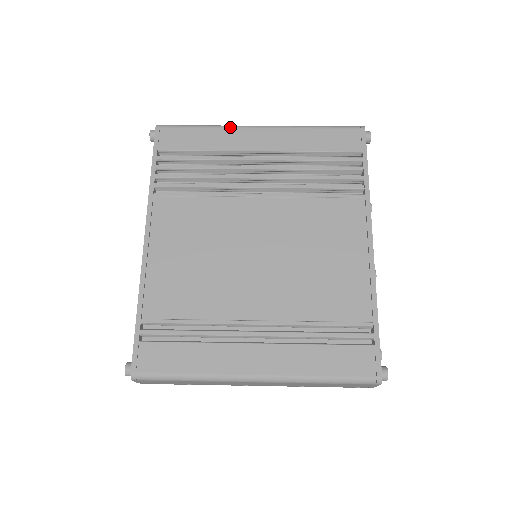
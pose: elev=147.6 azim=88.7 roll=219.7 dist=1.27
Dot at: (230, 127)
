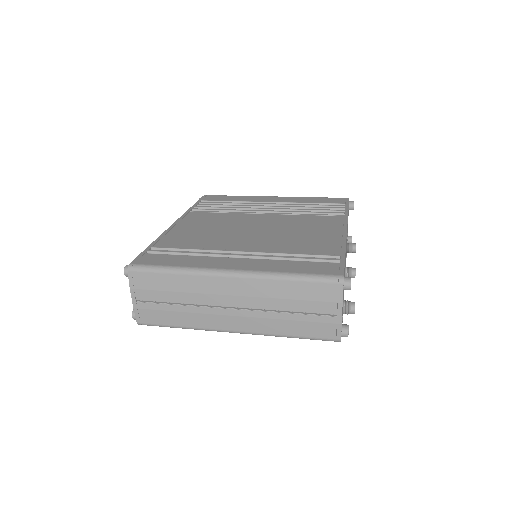
Dot at: (254, 196)
